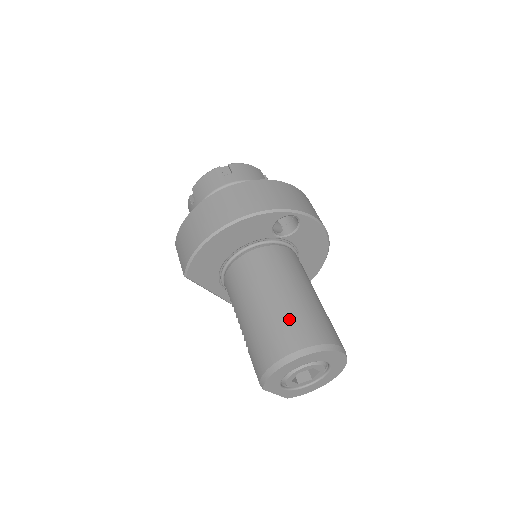
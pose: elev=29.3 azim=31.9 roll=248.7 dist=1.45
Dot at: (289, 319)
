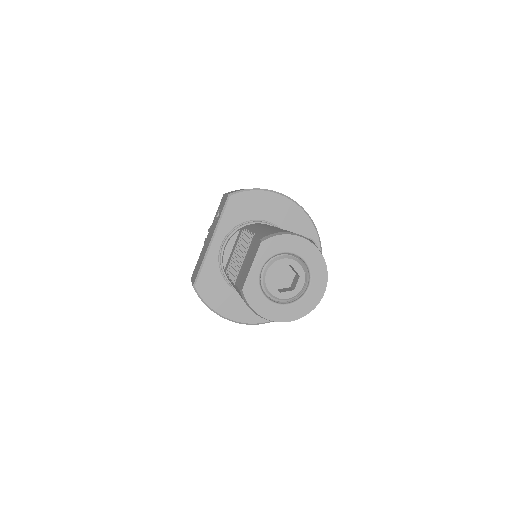
Dot at: occluded
